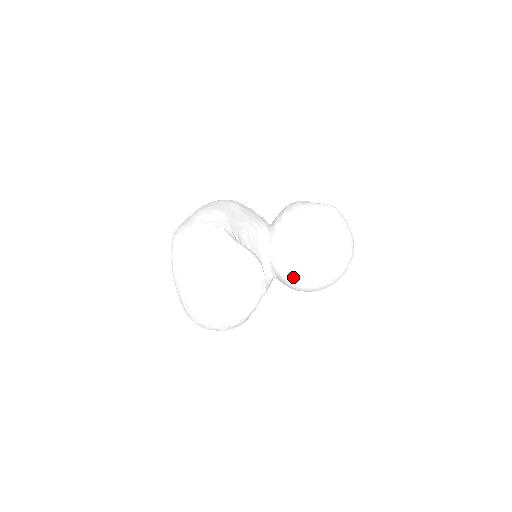
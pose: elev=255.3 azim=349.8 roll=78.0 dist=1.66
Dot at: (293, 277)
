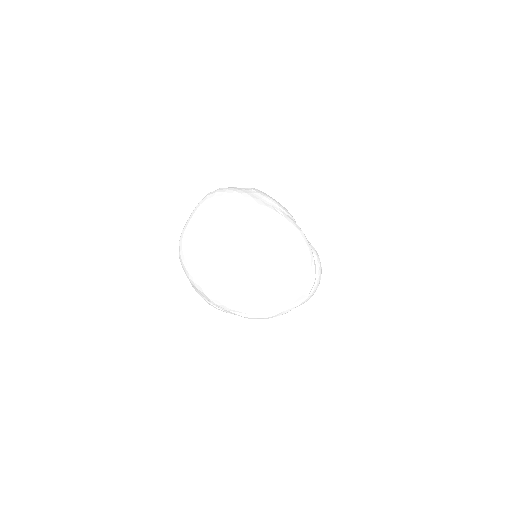
Dot at: occluded
